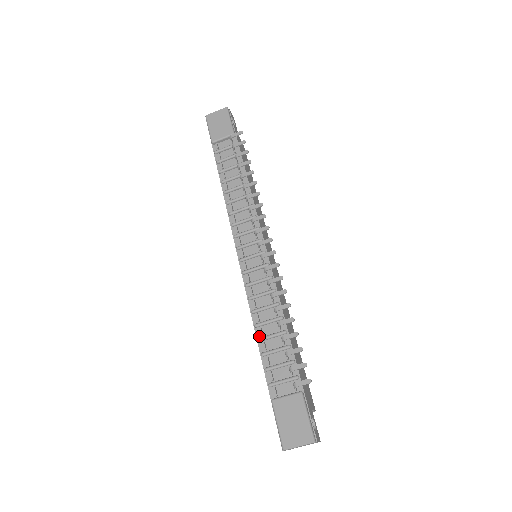
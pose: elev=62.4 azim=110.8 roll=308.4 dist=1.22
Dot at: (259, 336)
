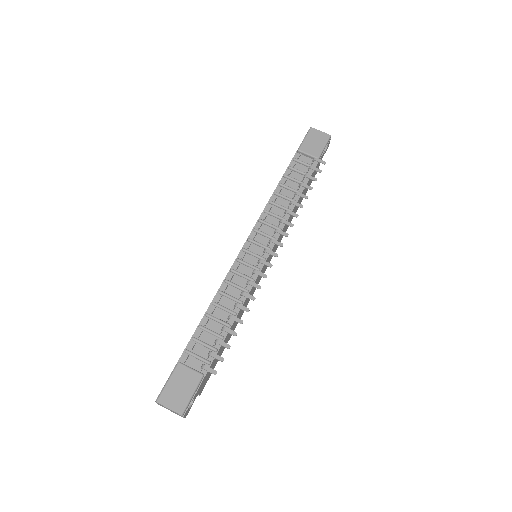
Dot at: (209, 312)
